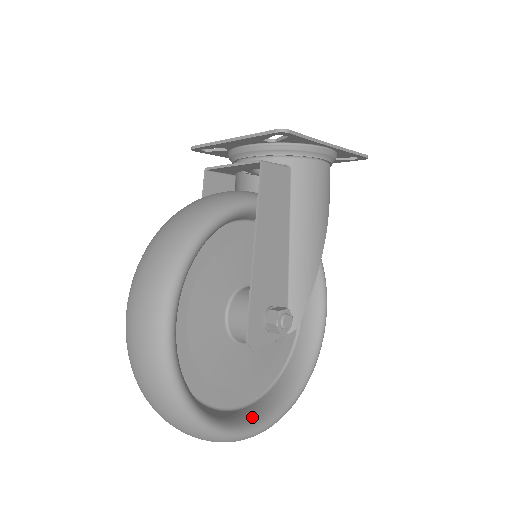
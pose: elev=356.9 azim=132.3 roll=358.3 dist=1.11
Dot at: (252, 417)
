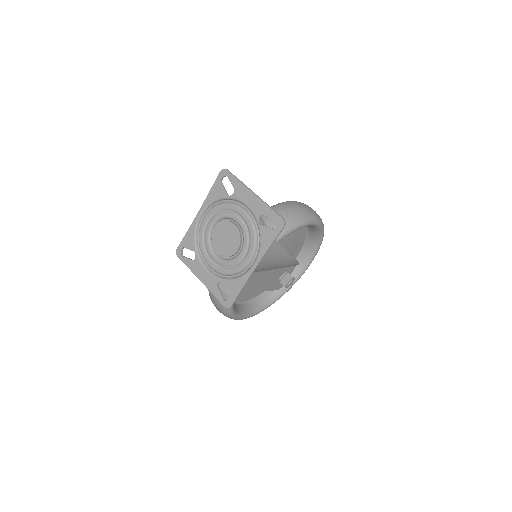
Dot at: (301, 268)
